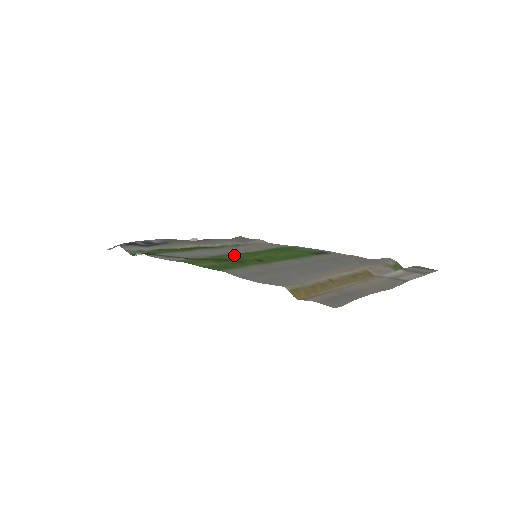
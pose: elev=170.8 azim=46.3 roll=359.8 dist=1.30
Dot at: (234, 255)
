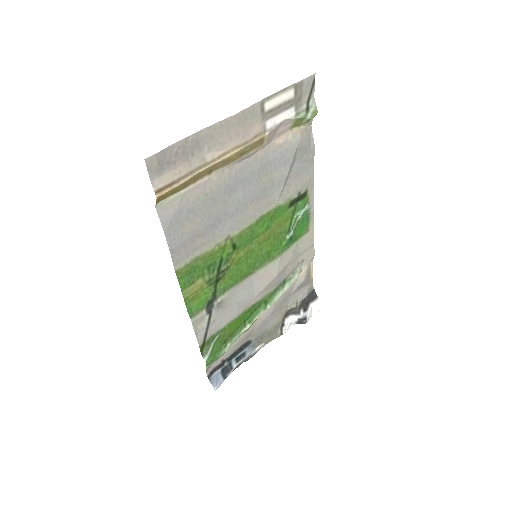
Dot at: (239, 274)
